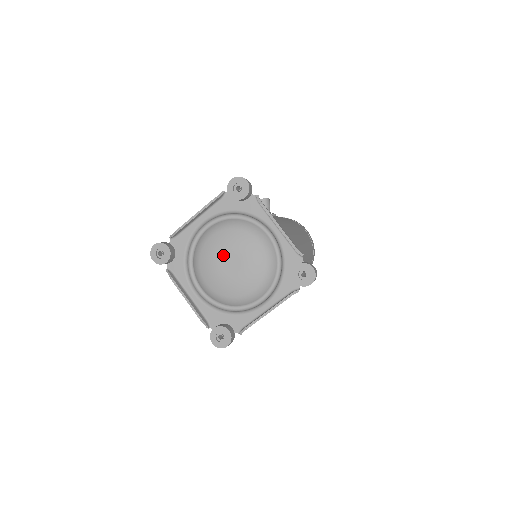
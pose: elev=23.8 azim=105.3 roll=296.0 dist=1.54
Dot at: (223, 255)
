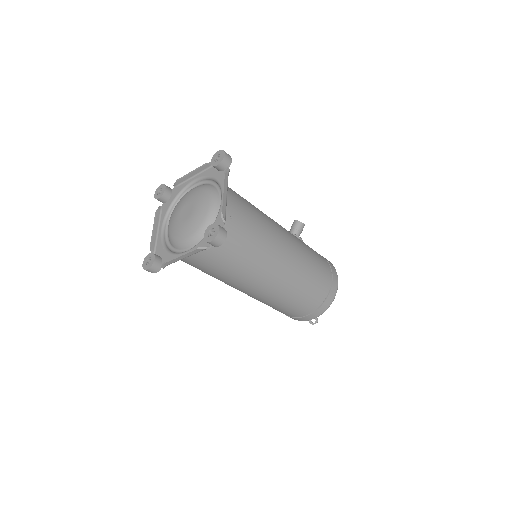
Dot at: (186, 204)
